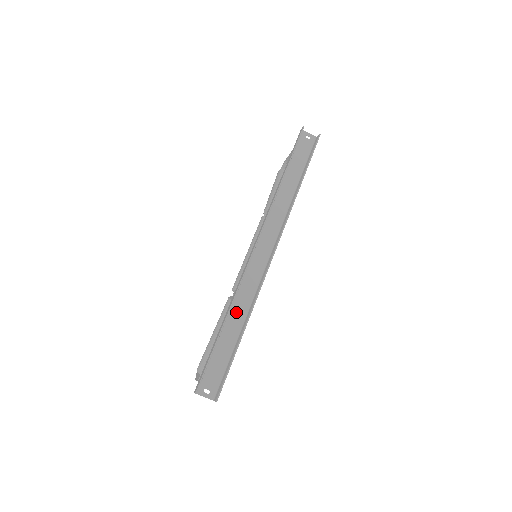
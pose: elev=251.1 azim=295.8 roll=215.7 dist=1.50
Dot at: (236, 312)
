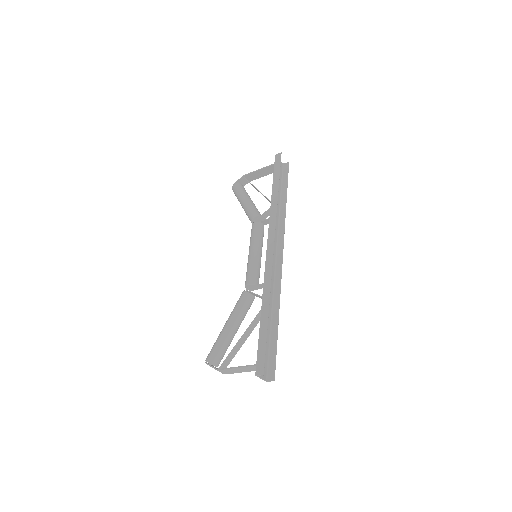
Dot at: occluded
